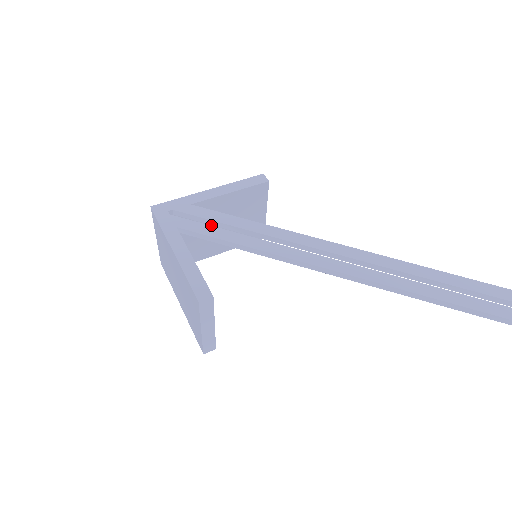
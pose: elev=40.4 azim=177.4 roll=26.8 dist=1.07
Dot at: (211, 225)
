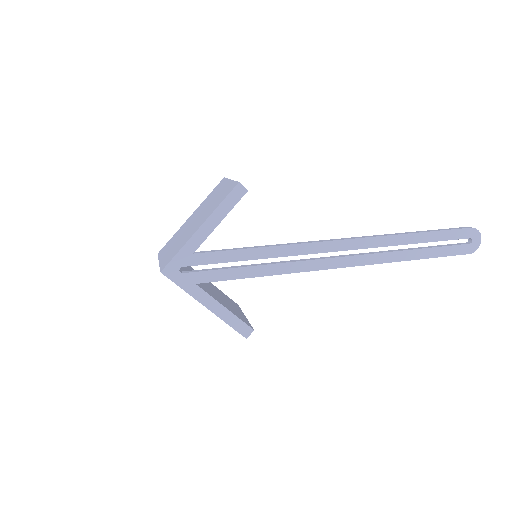
Dot at: occluded
